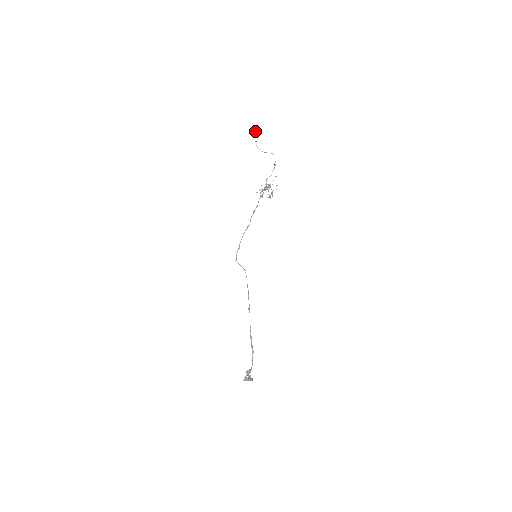
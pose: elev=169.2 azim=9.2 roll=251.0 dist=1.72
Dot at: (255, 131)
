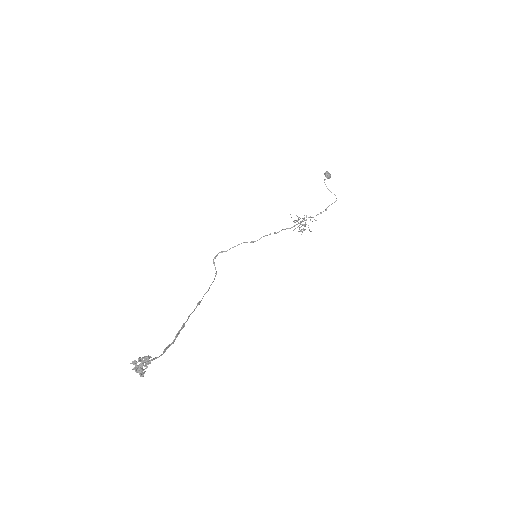
Dot at: occluded
